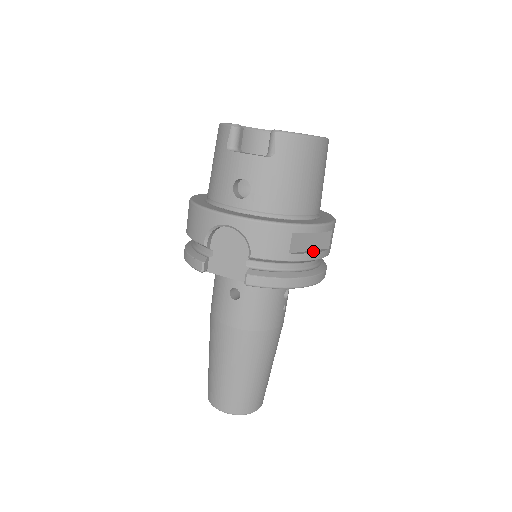
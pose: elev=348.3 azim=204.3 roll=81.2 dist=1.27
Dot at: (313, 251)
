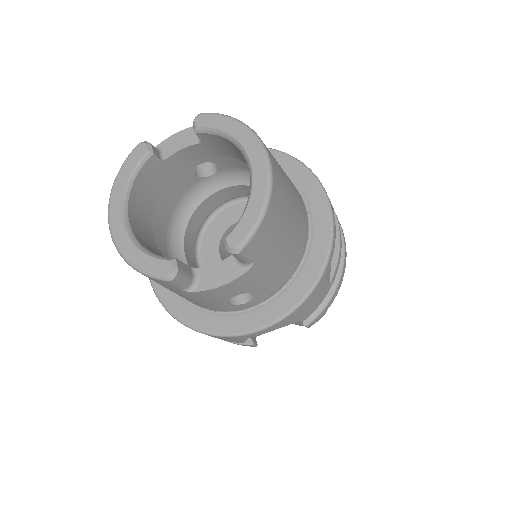
Dot at: (335, 243)
